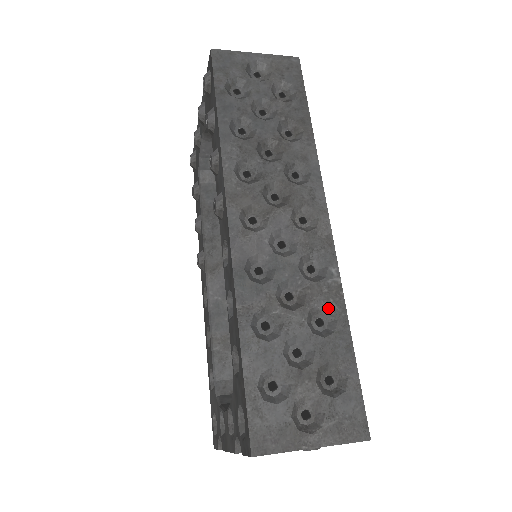
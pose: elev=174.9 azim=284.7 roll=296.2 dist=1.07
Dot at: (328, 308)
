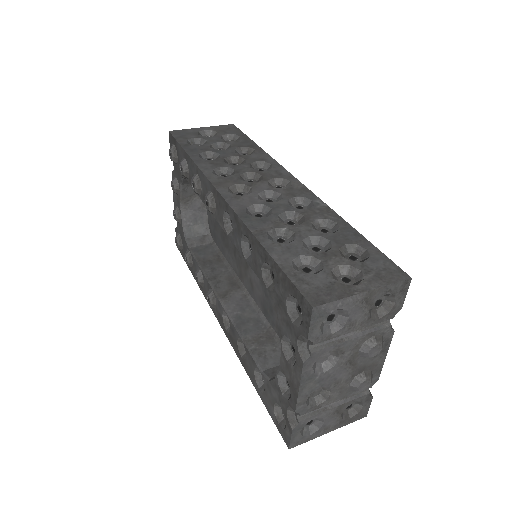
Dot at: (326, 219)
